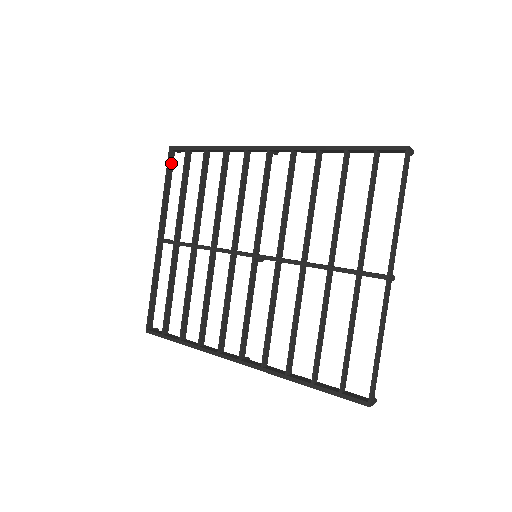
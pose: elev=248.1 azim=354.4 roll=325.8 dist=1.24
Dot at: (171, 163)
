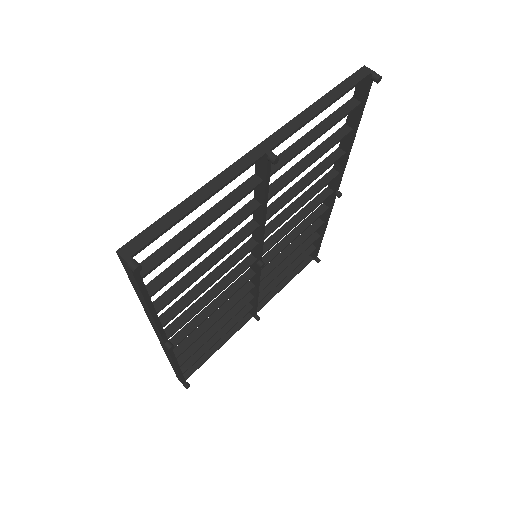
Dot at: (304, 264)
